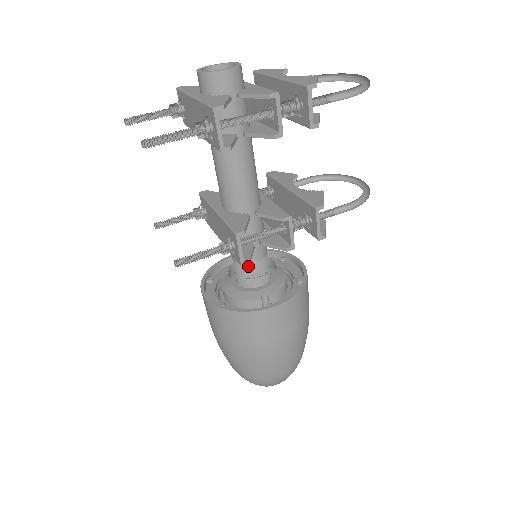
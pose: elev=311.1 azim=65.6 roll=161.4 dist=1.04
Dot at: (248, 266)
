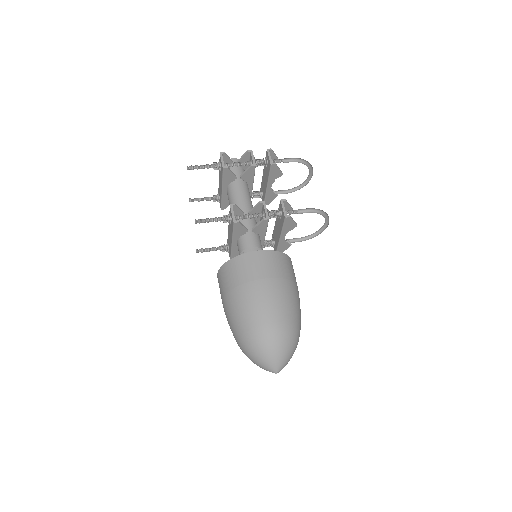
Dot at: (247, 251)
